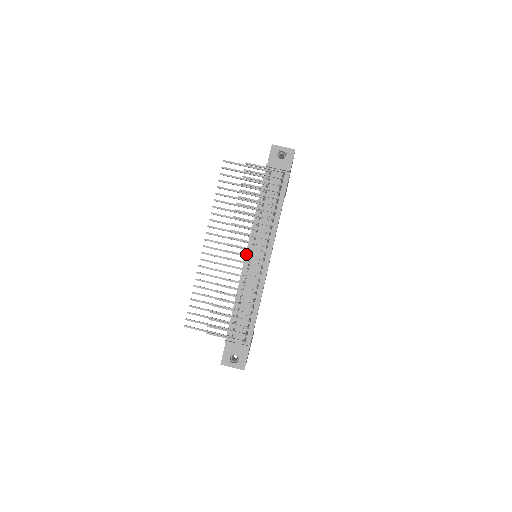
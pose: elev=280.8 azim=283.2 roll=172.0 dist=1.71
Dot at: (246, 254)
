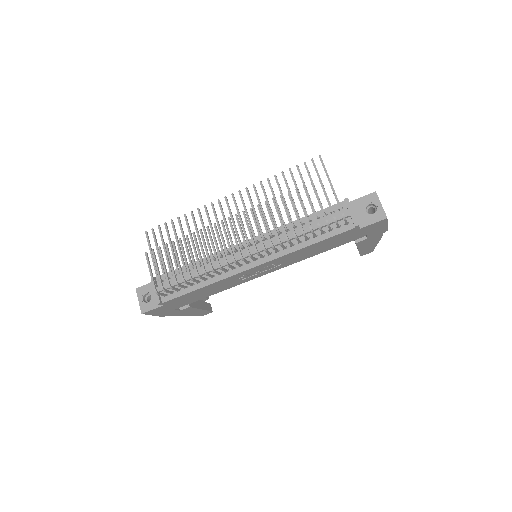
Dot at: occluded
